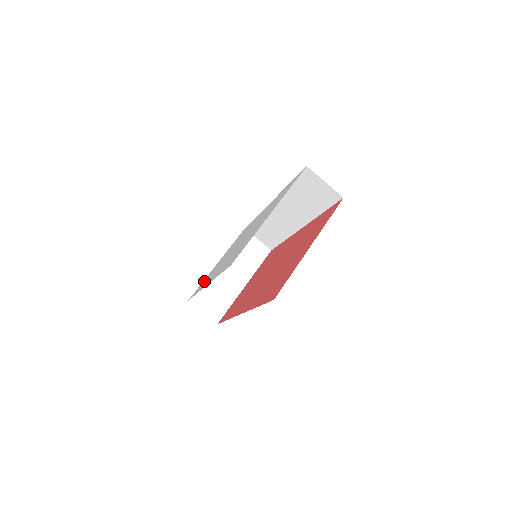
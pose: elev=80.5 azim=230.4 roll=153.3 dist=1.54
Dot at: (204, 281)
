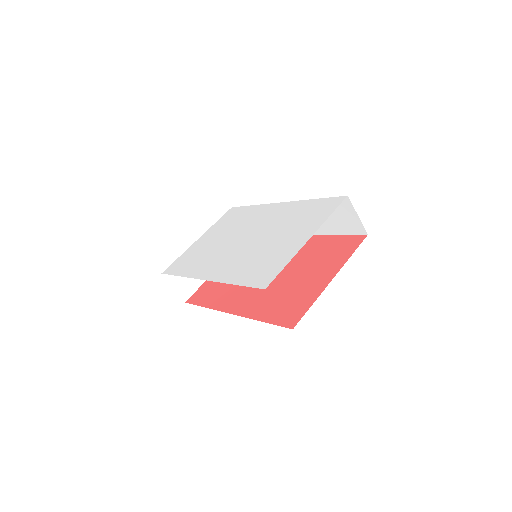
Dot at: (186, 259)
